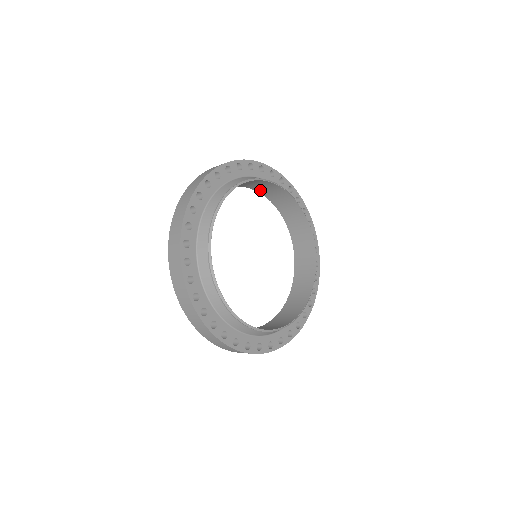
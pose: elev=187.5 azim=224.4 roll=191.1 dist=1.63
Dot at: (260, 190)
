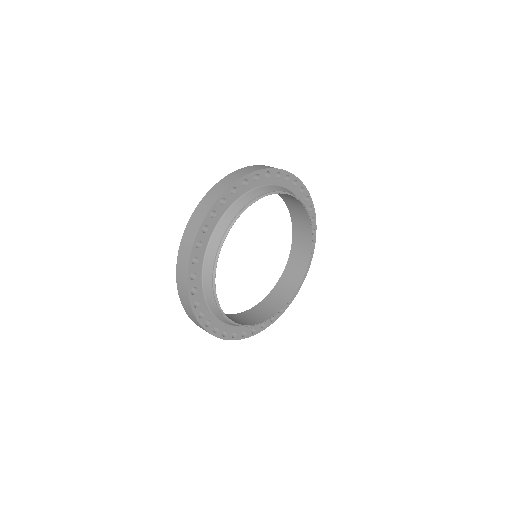
Dot at: (279, 193)
